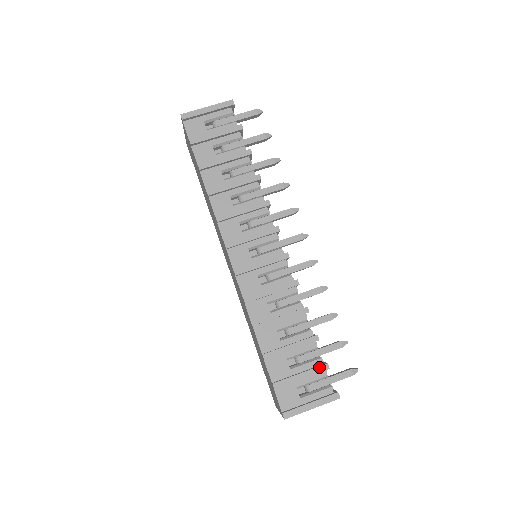
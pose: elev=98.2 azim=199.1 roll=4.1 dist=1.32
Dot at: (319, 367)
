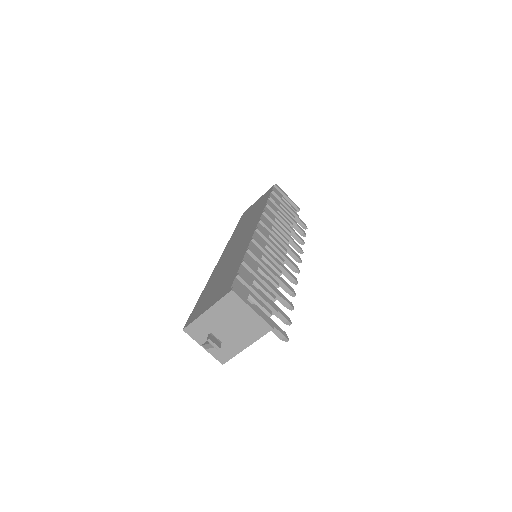
Dot at: (272, 303)
